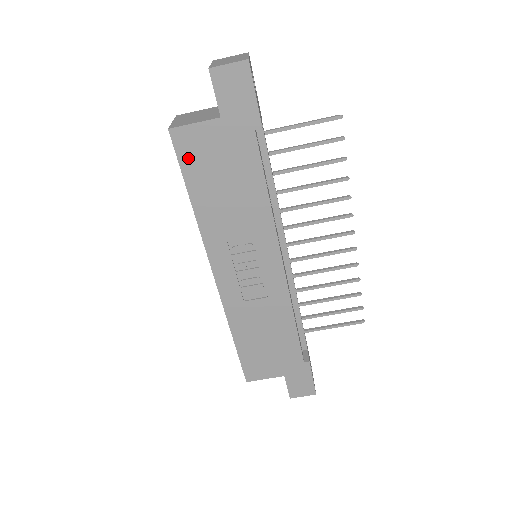
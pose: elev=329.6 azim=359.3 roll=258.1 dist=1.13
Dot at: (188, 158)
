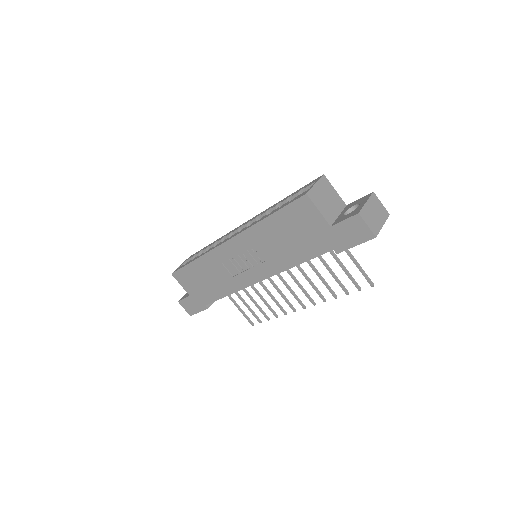
Dot at: (294, 210)
